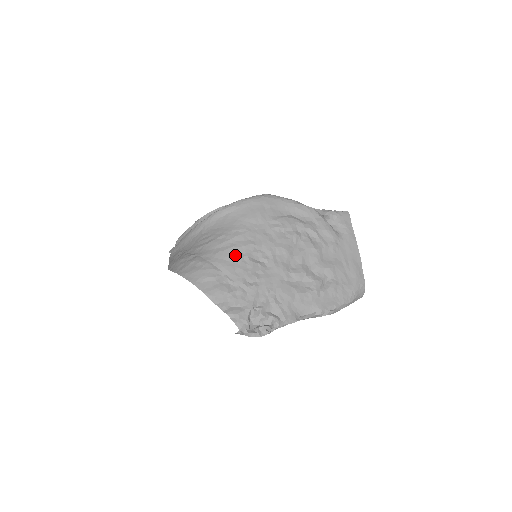
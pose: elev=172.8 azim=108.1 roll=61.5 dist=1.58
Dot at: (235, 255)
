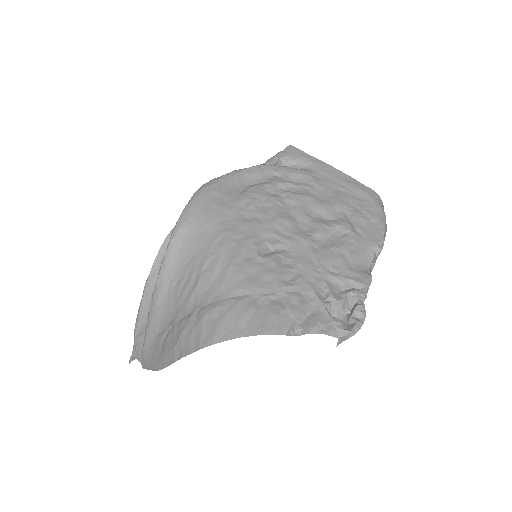
Dot at: (244, 266)
